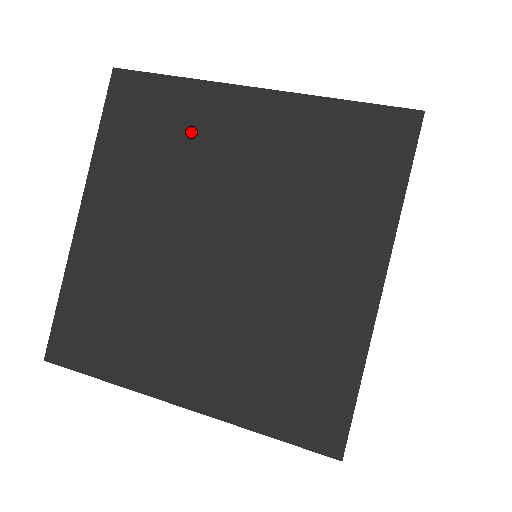
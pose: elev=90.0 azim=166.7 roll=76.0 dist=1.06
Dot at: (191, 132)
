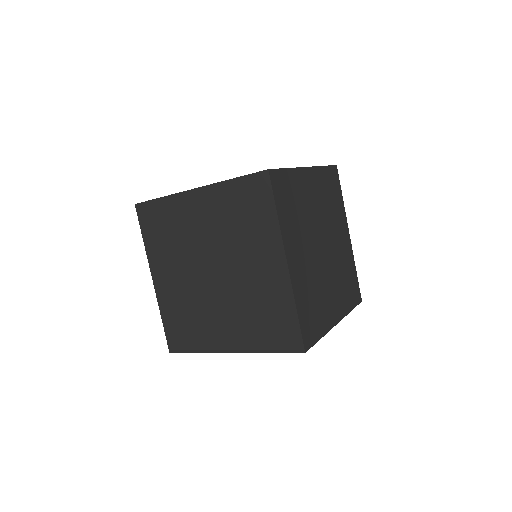
Dot at: (179, 222)
